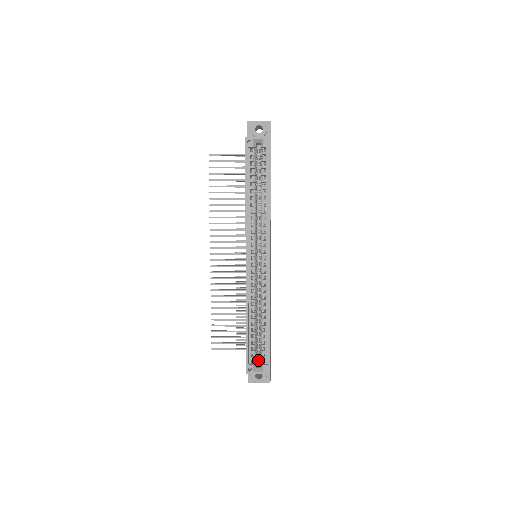
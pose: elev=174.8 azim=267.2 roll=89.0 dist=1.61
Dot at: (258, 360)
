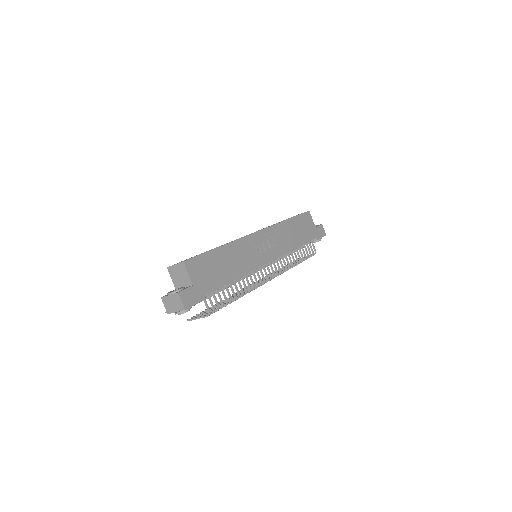
Dot at: occluded
